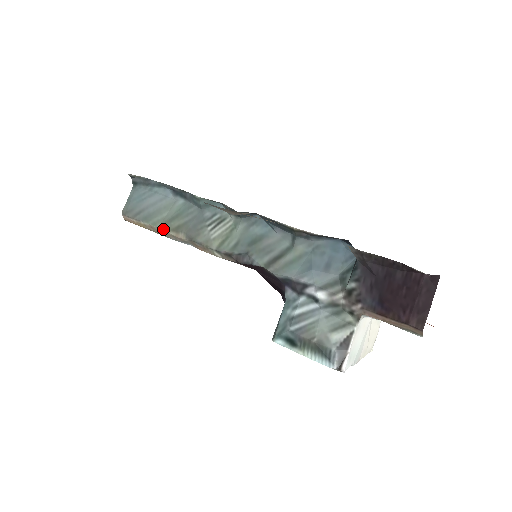
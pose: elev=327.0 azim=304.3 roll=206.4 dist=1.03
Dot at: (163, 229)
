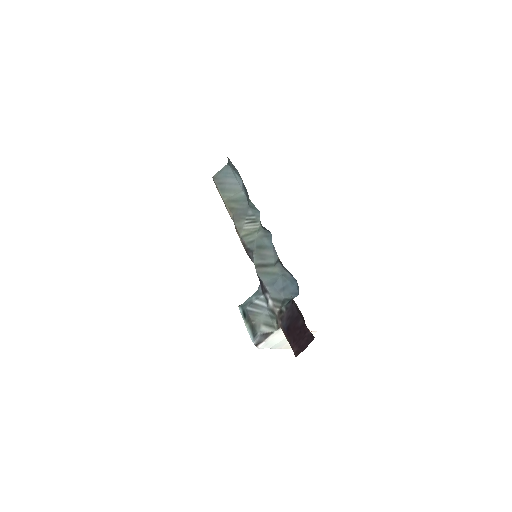
Dot at: (225, 203)
